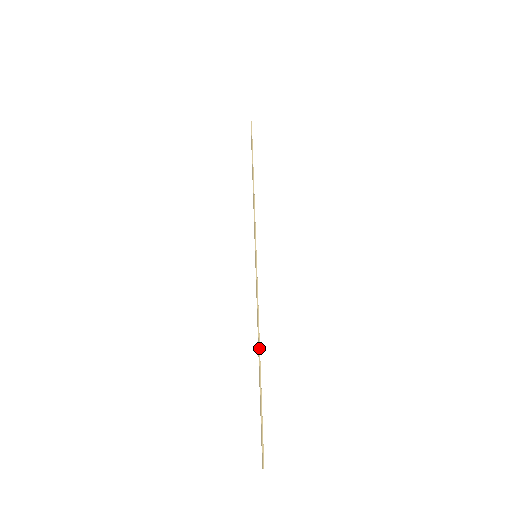
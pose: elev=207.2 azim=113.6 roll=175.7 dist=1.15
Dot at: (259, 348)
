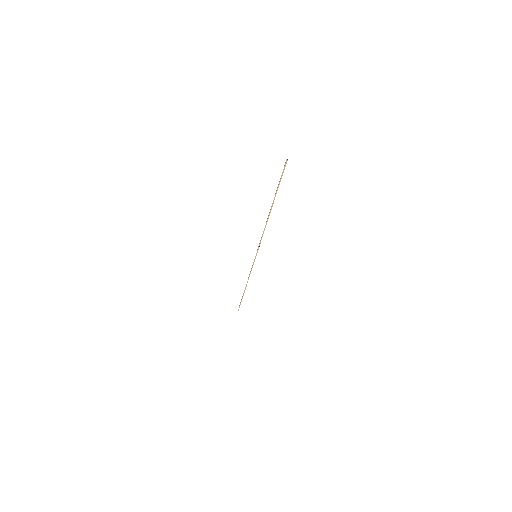
Dot at: (269, 215)
